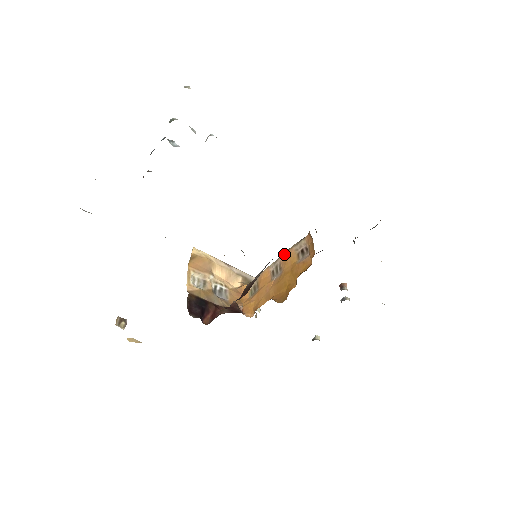
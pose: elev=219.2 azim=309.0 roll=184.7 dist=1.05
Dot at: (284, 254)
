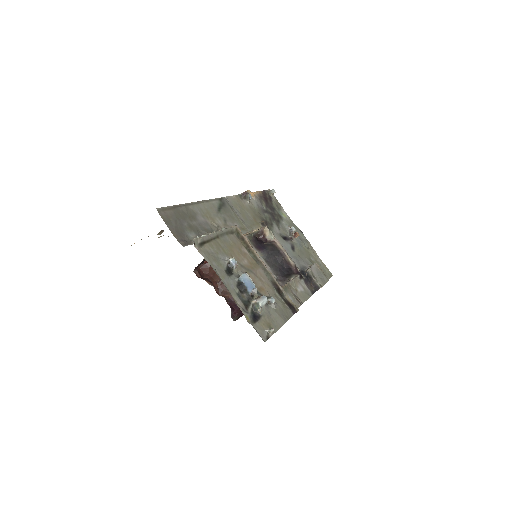
Dot at: occluded
